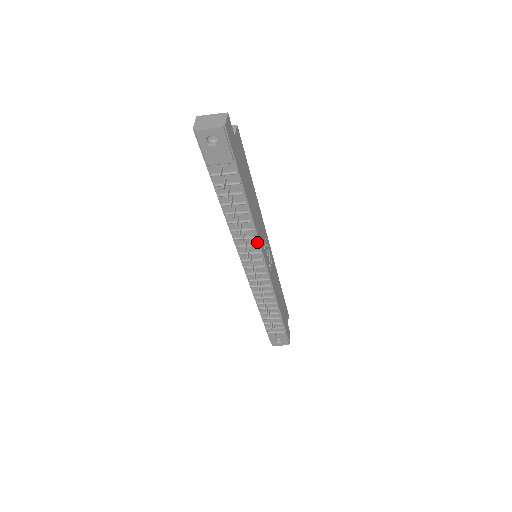
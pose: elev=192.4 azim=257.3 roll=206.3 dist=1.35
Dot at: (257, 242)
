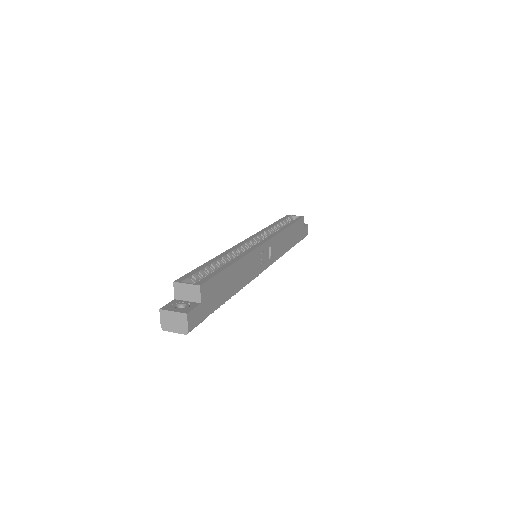
Dot at: (251, 279)
